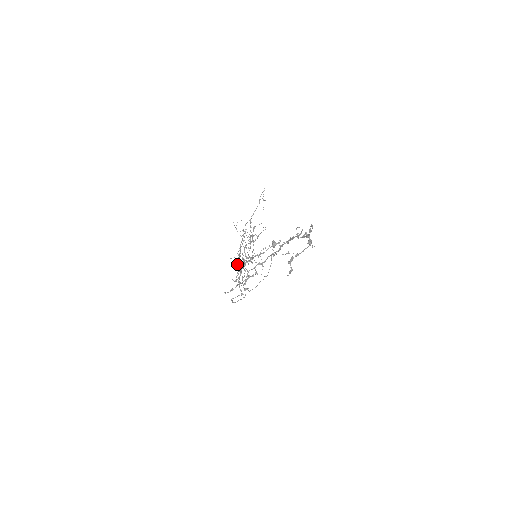
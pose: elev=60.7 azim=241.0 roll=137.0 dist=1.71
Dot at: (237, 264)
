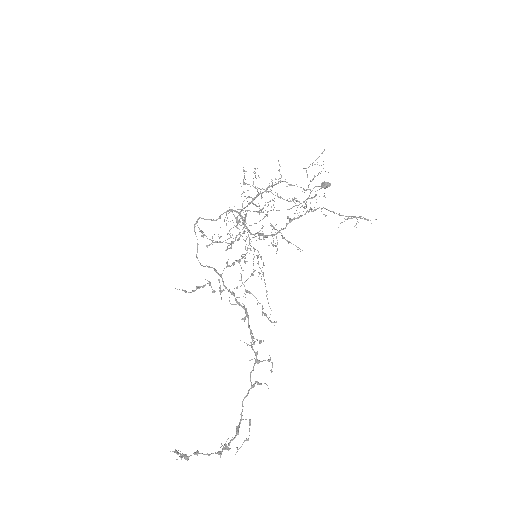
Dot at: occluded
